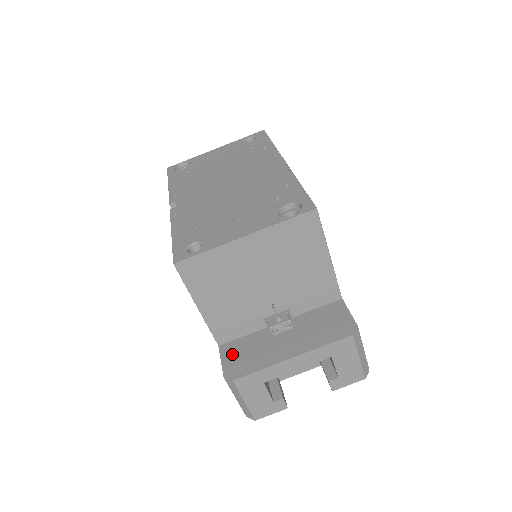
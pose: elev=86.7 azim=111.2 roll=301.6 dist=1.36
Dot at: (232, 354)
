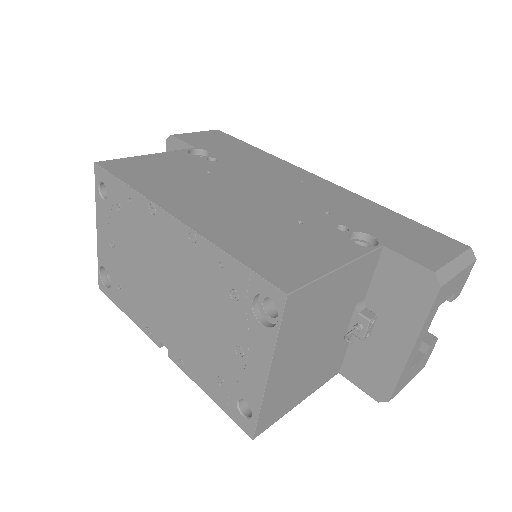
Dot at: (359, 376)
